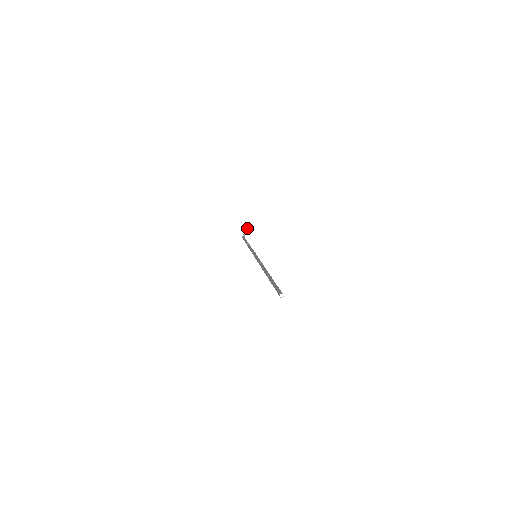
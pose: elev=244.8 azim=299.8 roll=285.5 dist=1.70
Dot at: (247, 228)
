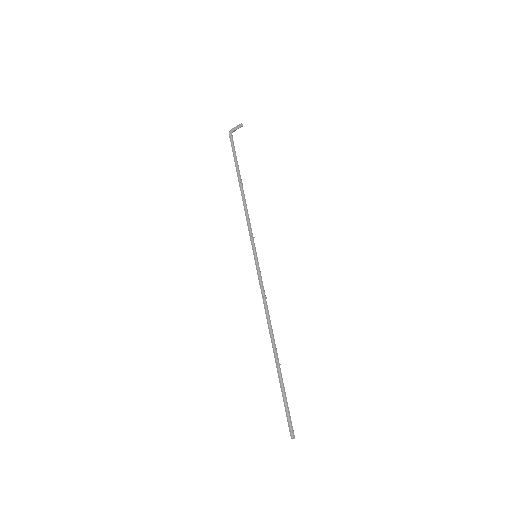
Dot at: (241, 126)
